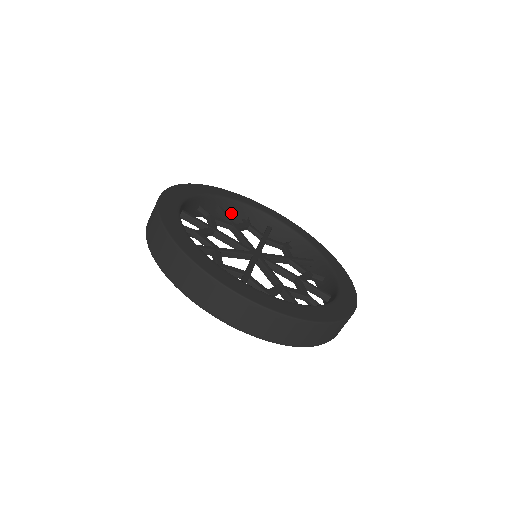
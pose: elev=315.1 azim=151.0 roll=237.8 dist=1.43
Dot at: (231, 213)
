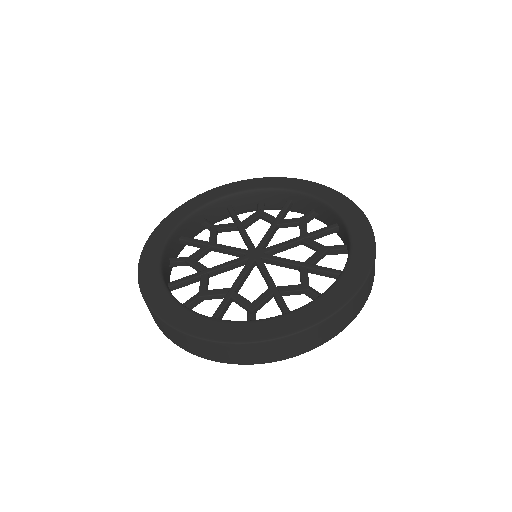
Dot at: (245, 204)
